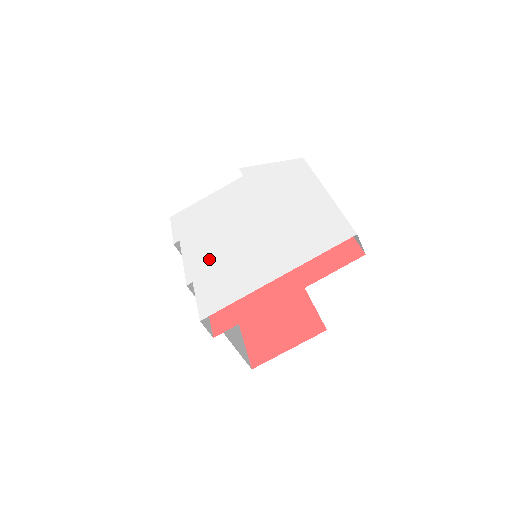
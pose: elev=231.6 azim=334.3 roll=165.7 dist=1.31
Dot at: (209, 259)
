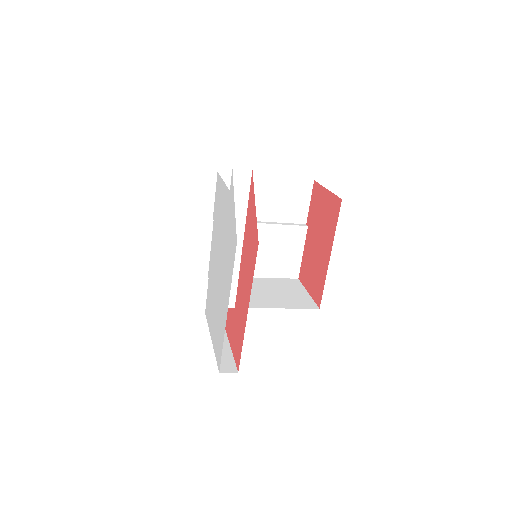
Dot at: (211, 271)
